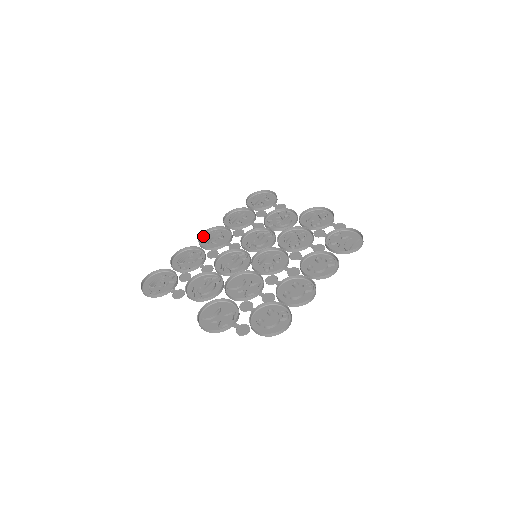
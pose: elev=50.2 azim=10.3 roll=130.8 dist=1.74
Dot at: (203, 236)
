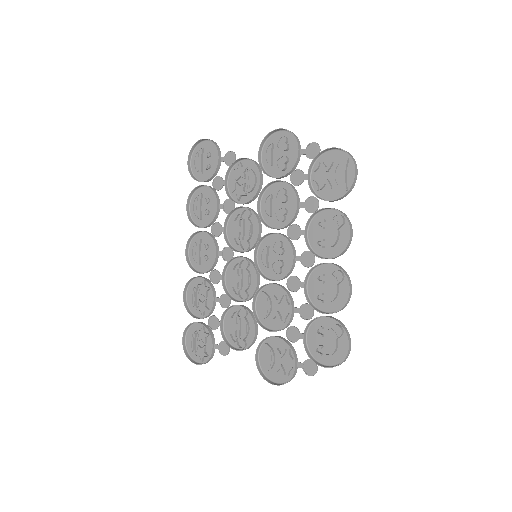
Dot at: (189, 255)
